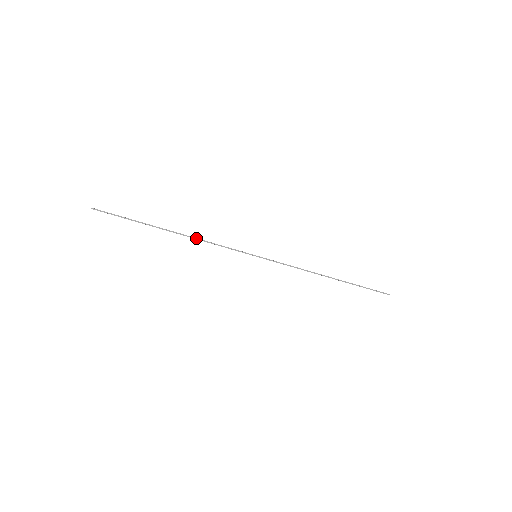
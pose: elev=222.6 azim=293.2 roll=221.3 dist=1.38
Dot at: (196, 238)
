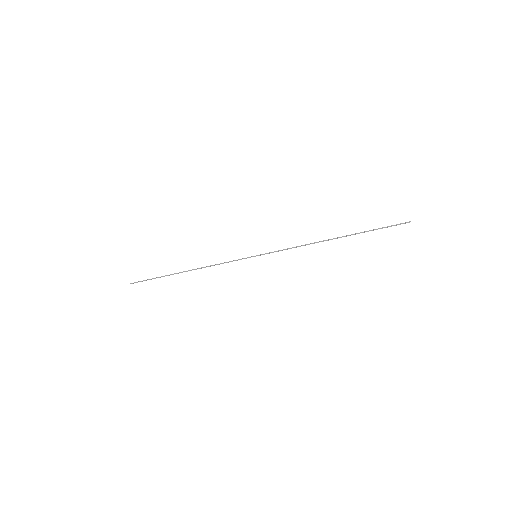
Dot at: (204, 267)
